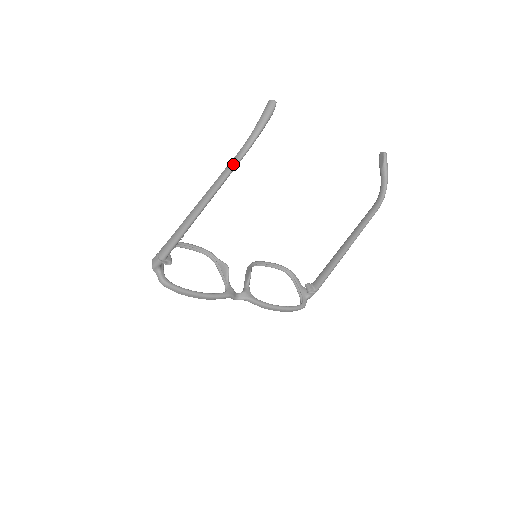
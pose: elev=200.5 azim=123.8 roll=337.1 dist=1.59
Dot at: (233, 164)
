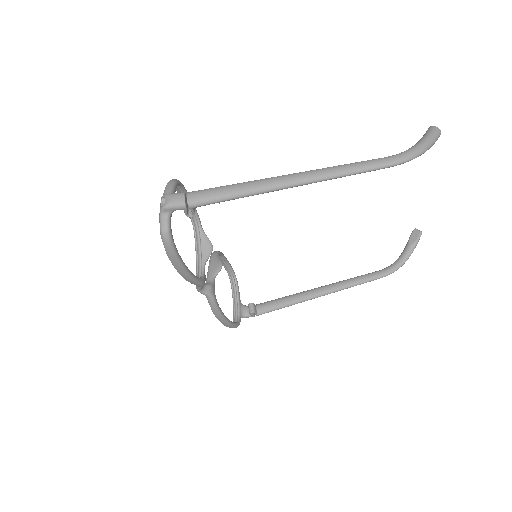
Dot at: (377, 165)
